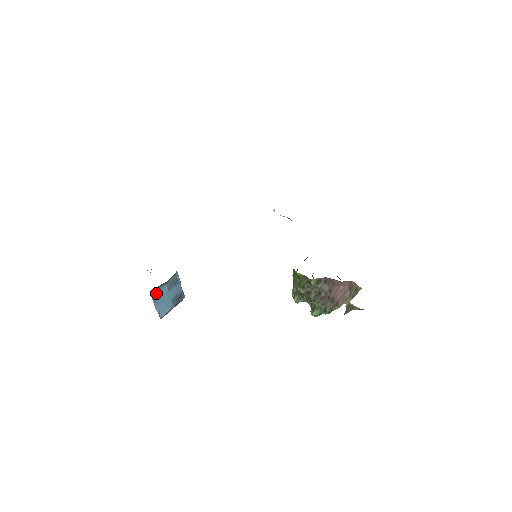
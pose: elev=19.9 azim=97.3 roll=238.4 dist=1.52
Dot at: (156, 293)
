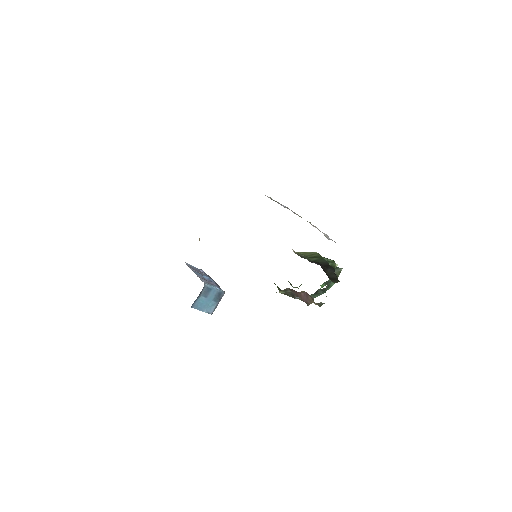
Dot at: (196, 304)
